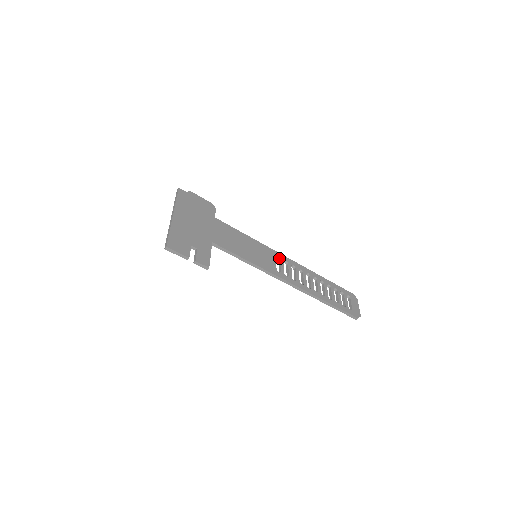
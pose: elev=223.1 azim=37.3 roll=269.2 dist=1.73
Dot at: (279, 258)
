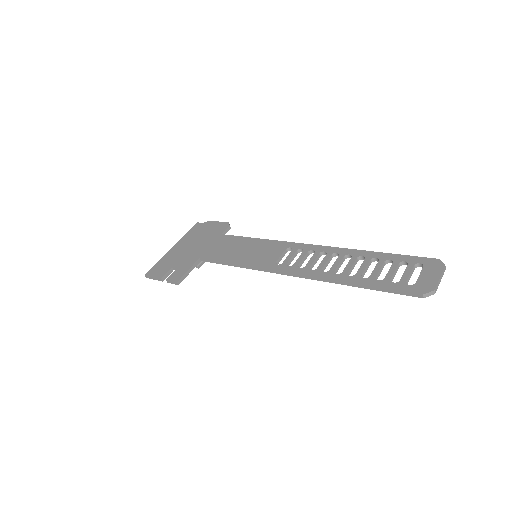
Dot at: (292, 248)
